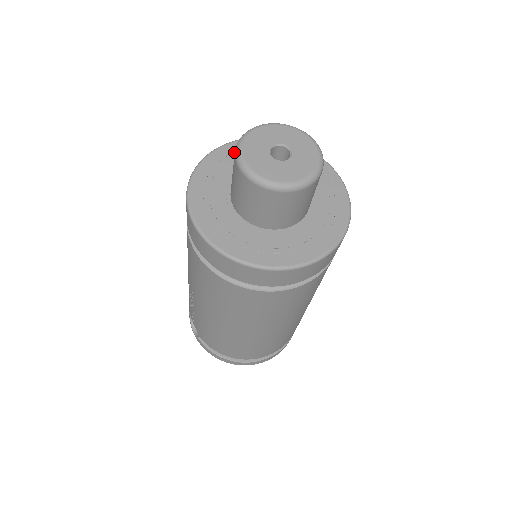
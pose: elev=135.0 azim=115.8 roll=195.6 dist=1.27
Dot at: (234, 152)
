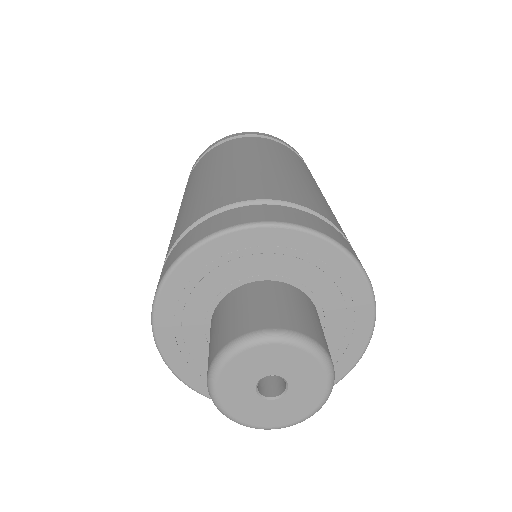
Dot at: (238, 249)
